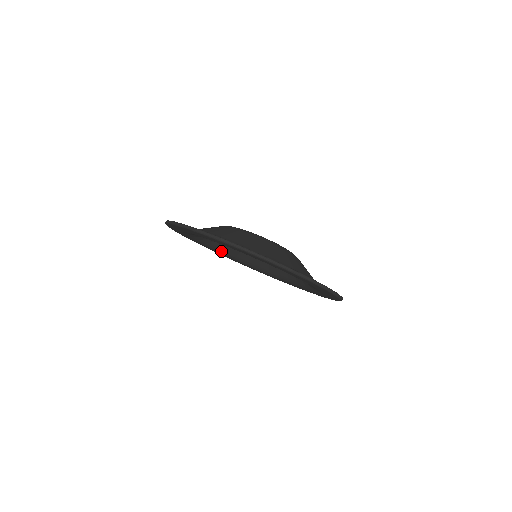
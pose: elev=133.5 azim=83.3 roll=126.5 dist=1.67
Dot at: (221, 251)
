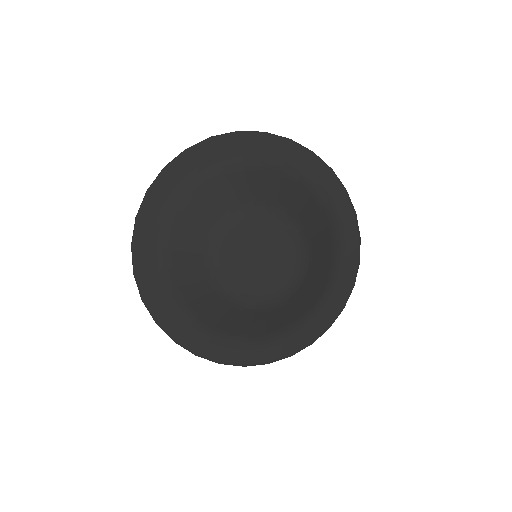
Dot at: occluded
